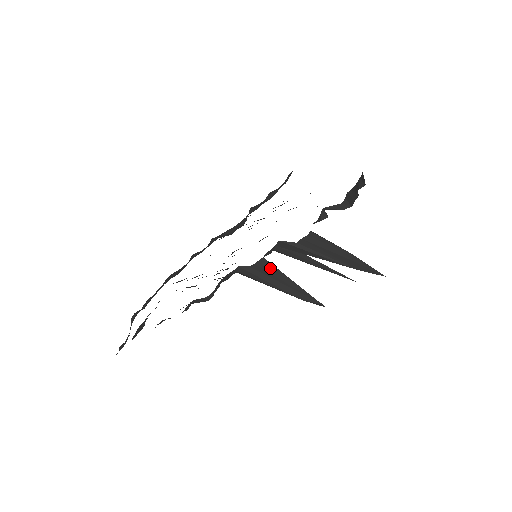
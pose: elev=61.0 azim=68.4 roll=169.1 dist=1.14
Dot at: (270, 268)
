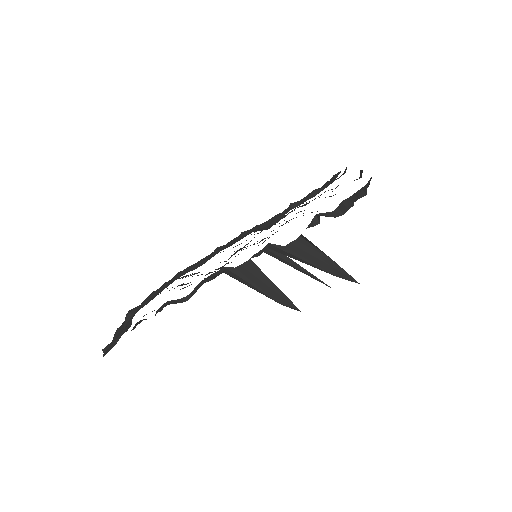
Dot at: (255, 270)
